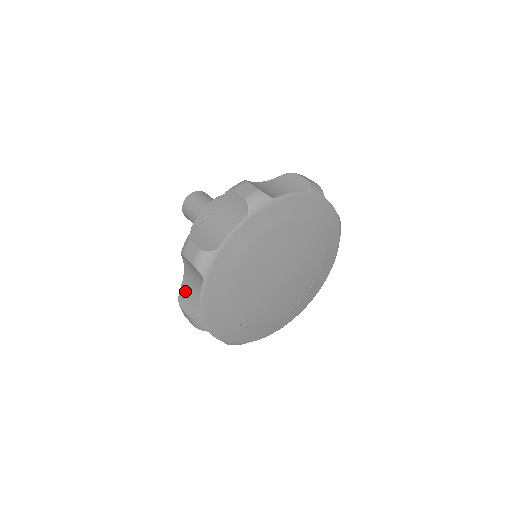
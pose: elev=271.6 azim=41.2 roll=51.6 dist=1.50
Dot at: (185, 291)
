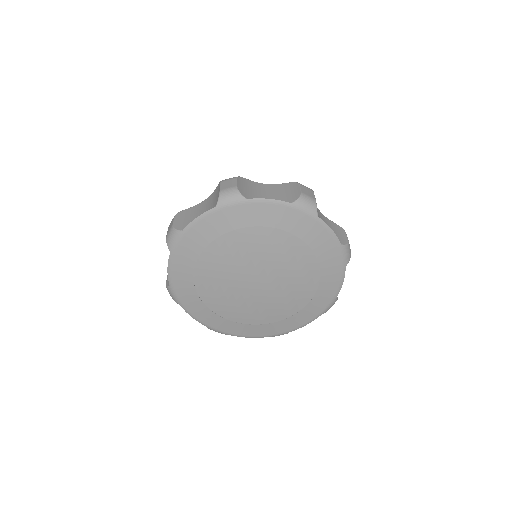
Dot at: occluded
